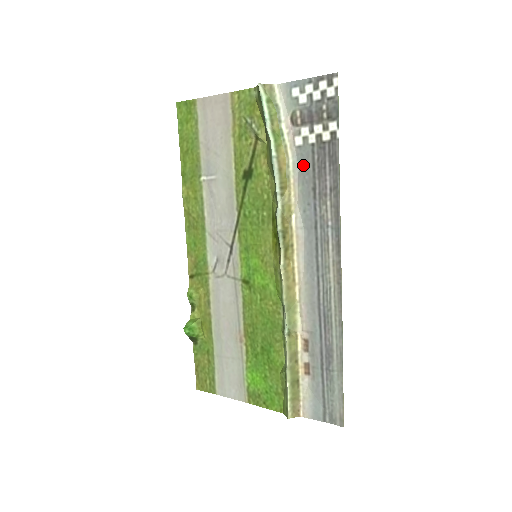
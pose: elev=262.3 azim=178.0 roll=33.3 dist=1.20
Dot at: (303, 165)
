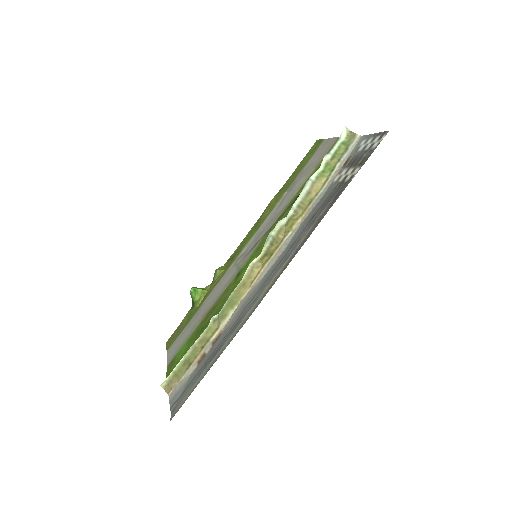
Dot at: (324, 197)
